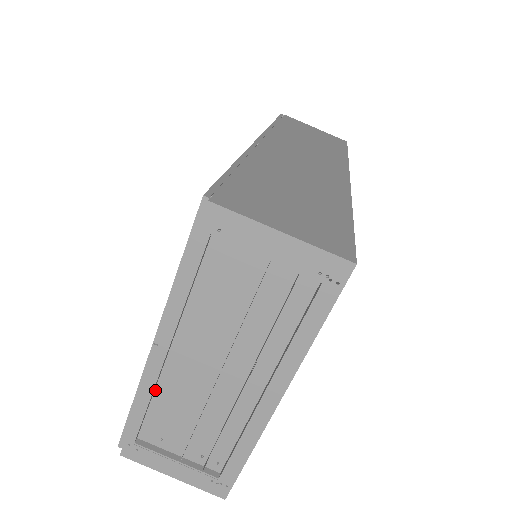
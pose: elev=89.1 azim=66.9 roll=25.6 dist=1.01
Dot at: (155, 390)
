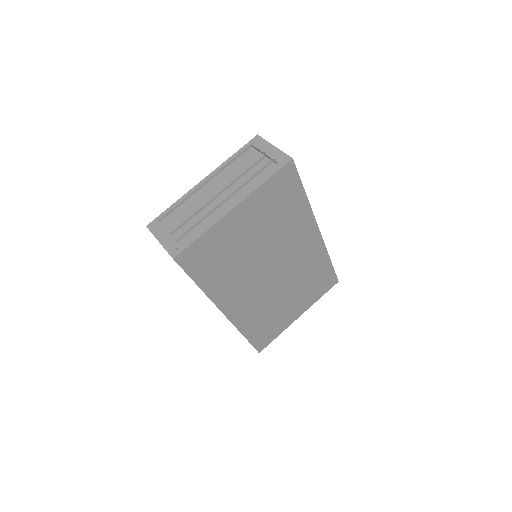
Dot at: (187, 200)
